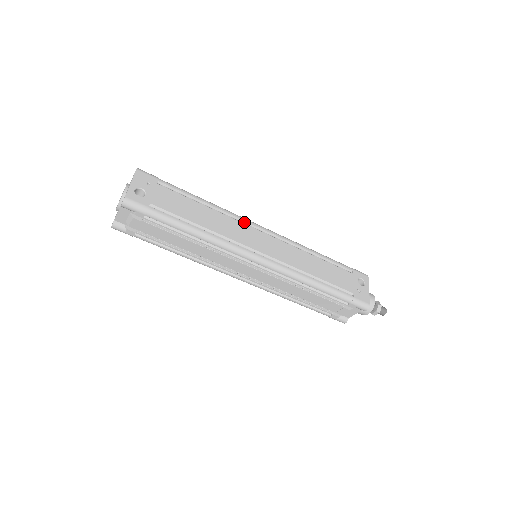
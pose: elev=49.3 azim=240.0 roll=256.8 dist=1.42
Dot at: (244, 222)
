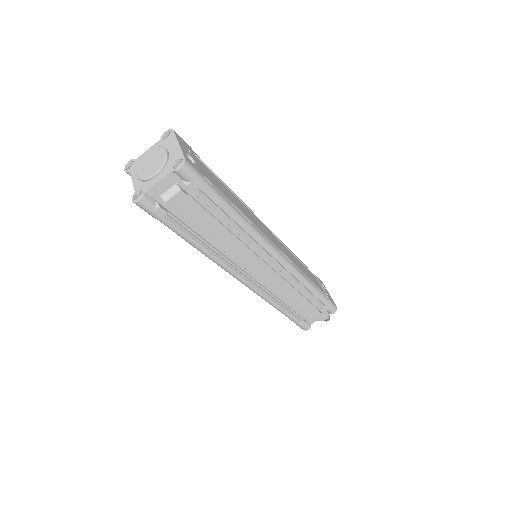
Dot at: occluded
